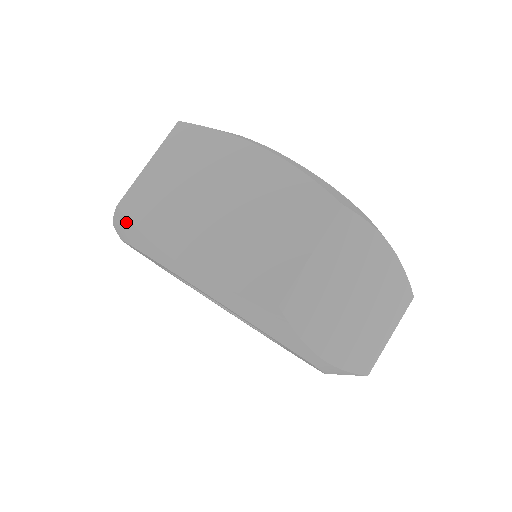
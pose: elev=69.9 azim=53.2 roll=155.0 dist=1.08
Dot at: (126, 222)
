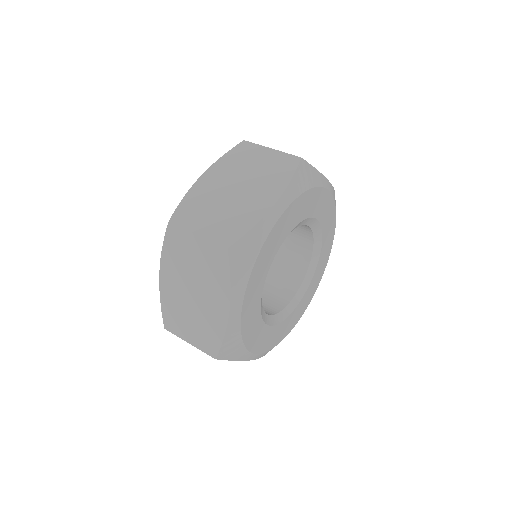
Dot at: occluded
